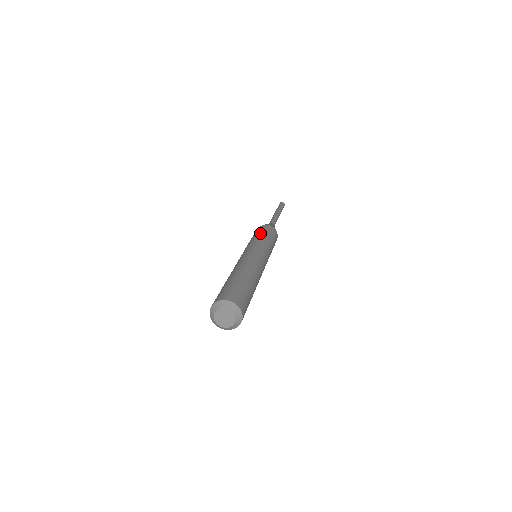
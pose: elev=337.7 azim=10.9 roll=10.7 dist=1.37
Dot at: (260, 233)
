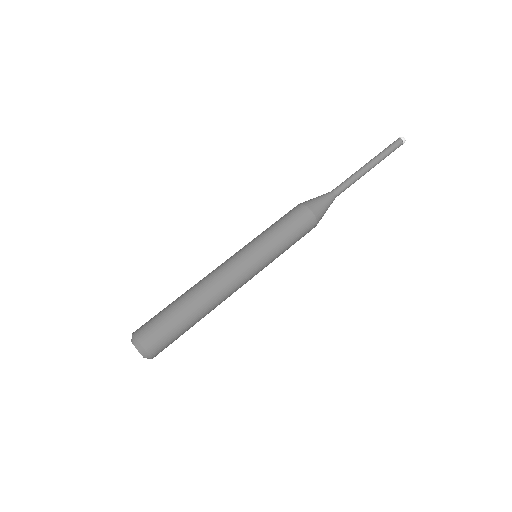
Dot at: (279, 224)
